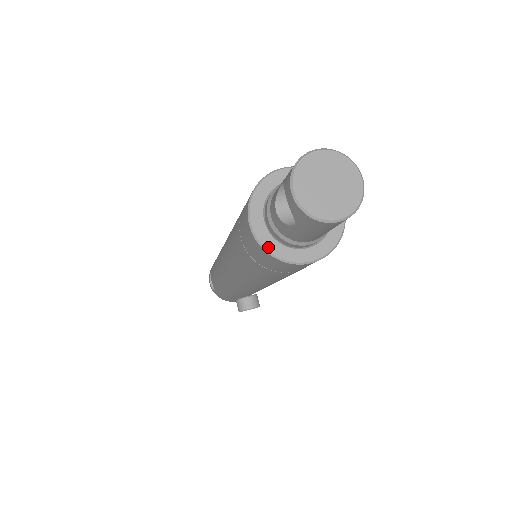
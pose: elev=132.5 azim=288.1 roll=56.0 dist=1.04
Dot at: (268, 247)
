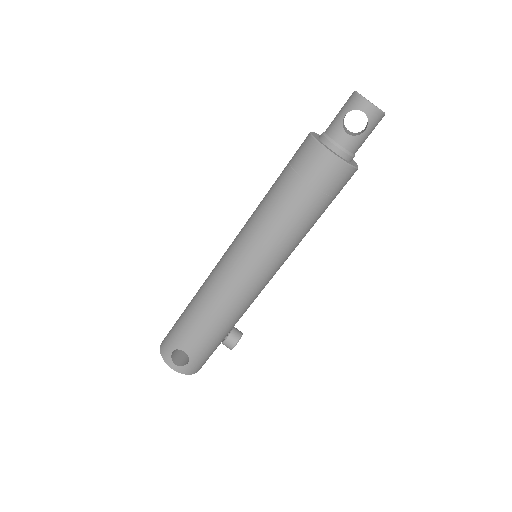
Dot at: (346, 162)
